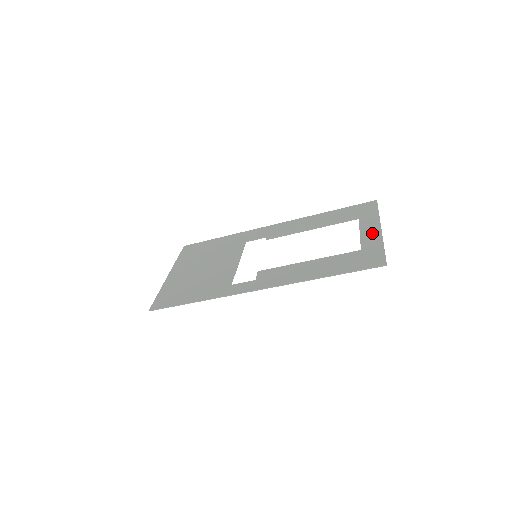
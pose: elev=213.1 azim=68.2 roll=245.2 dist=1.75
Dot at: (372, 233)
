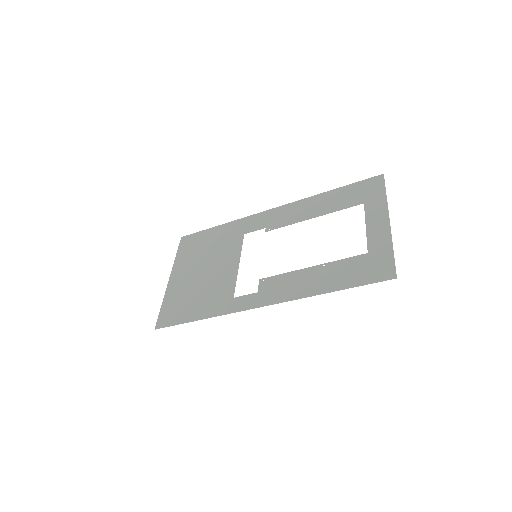
Dot at: (379, 227)
